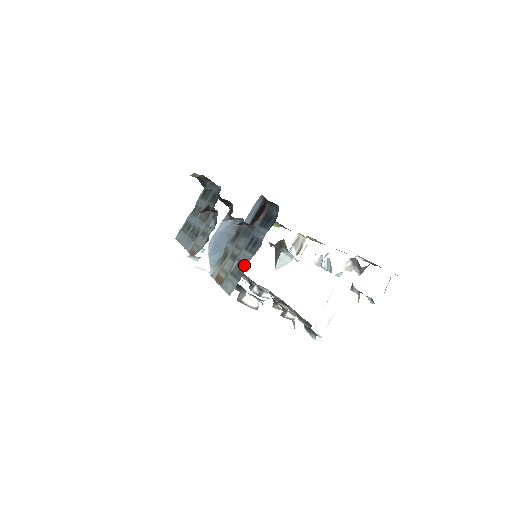
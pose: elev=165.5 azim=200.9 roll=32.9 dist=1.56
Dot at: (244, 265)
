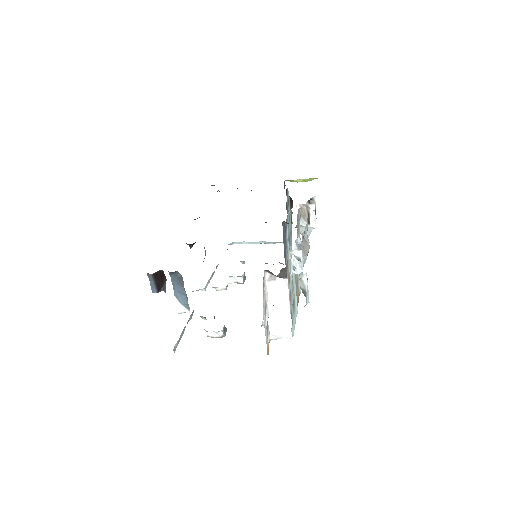
Dot at: occluded
